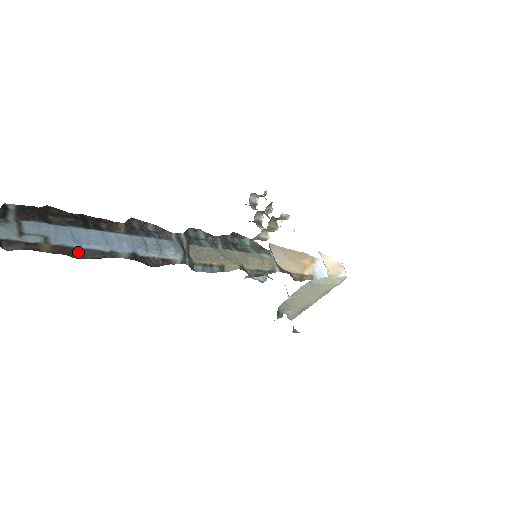
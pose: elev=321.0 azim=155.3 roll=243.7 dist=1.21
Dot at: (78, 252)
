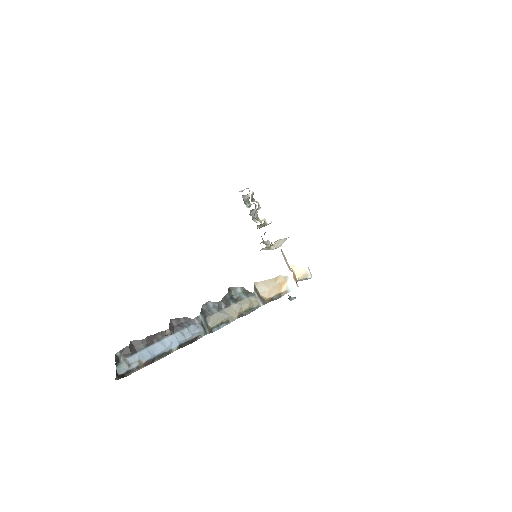
Dot at: (155, 358)
